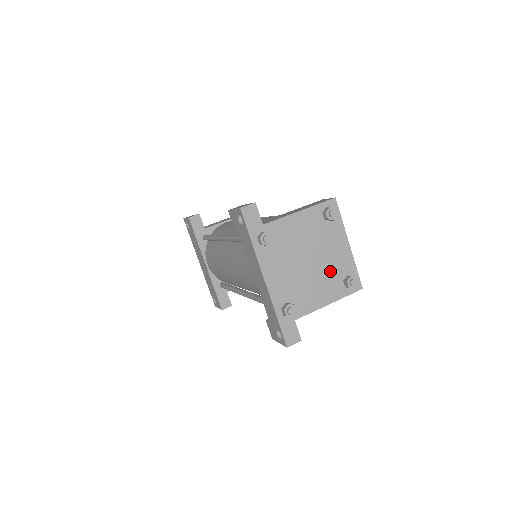
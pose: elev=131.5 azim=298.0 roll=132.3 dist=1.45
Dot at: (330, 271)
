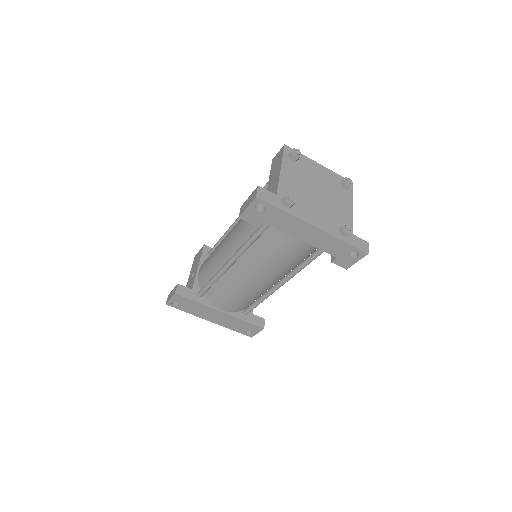
Dot at: (331, 189)
